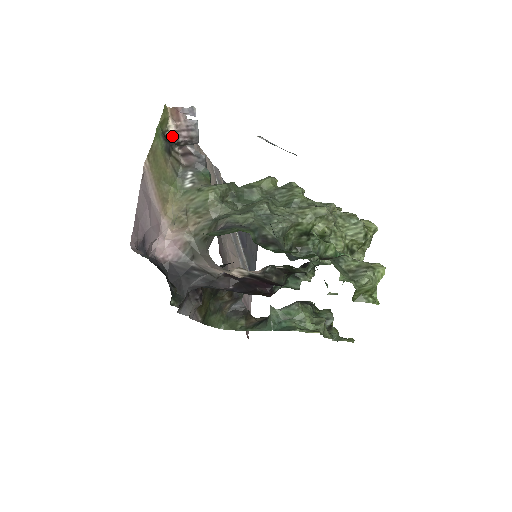
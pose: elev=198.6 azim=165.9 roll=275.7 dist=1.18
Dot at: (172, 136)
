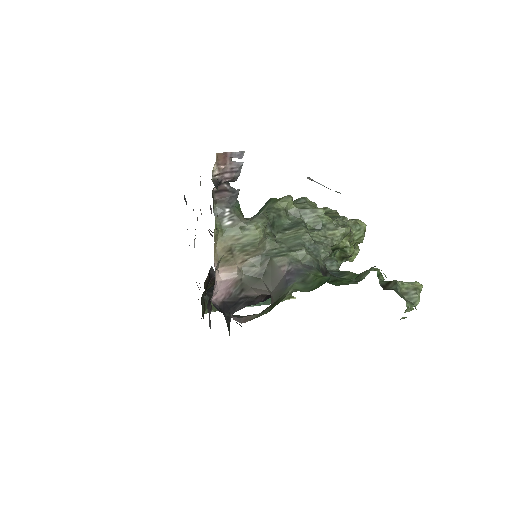
Dot at: (216, 180)
